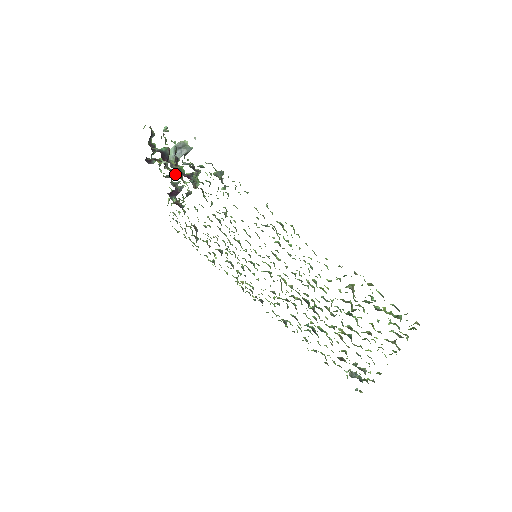
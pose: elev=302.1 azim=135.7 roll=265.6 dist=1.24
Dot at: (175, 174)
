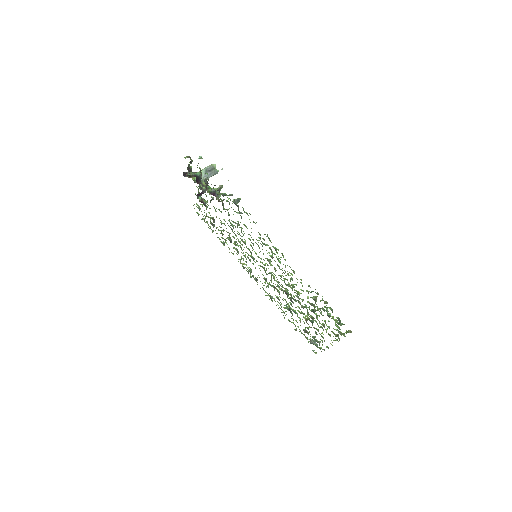
Dot at: occluded
